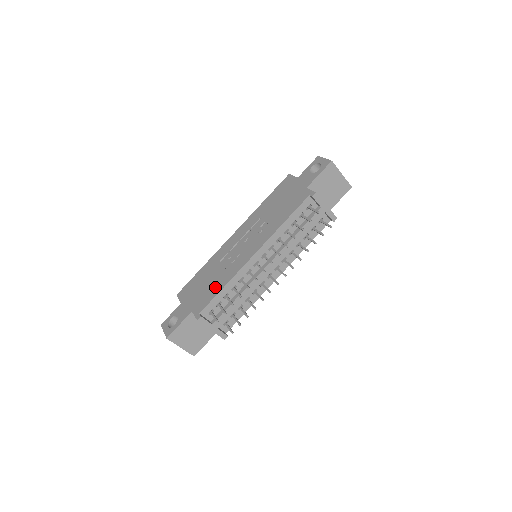
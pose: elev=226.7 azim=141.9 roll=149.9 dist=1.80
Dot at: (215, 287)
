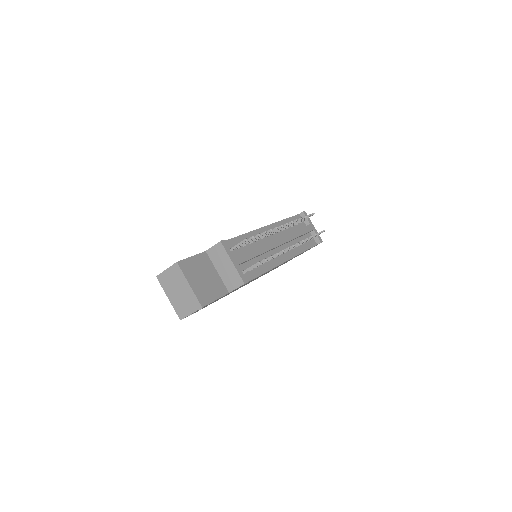
Dot at: occluded
